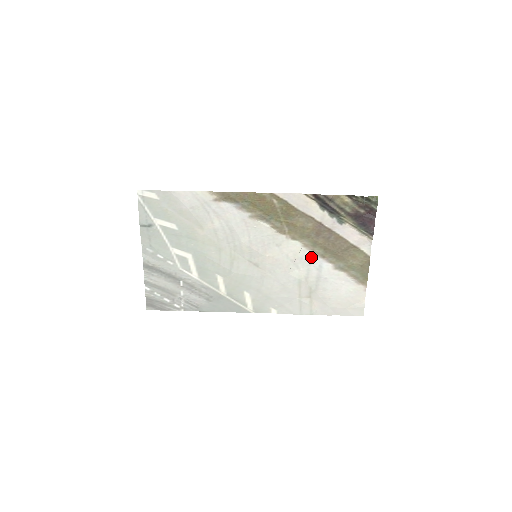
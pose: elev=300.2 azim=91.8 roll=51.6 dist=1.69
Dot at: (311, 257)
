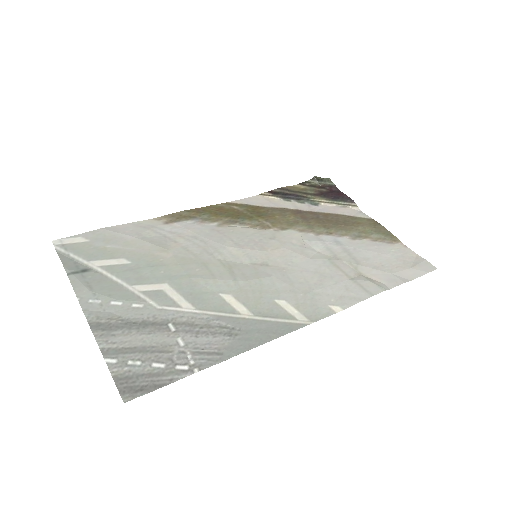
Dot at: (318, 238)
